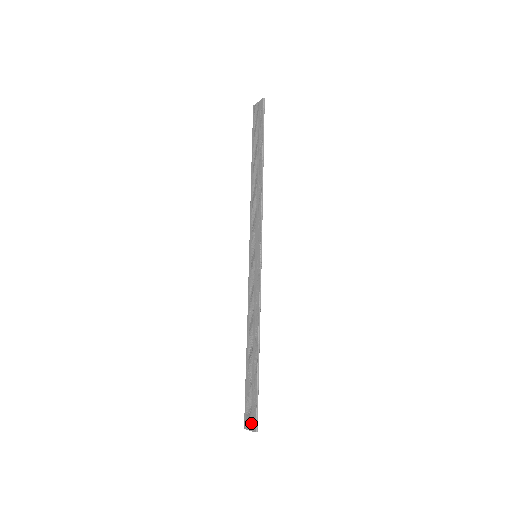
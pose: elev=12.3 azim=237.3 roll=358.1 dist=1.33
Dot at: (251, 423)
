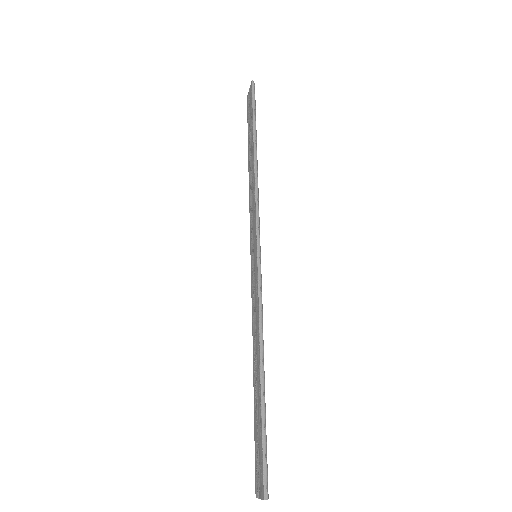
Dot at: (260, 486)
